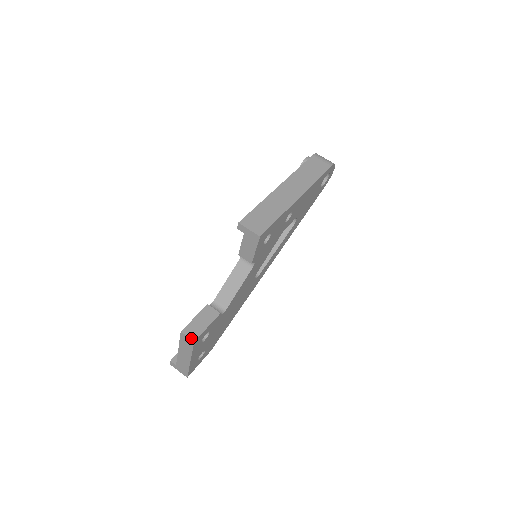
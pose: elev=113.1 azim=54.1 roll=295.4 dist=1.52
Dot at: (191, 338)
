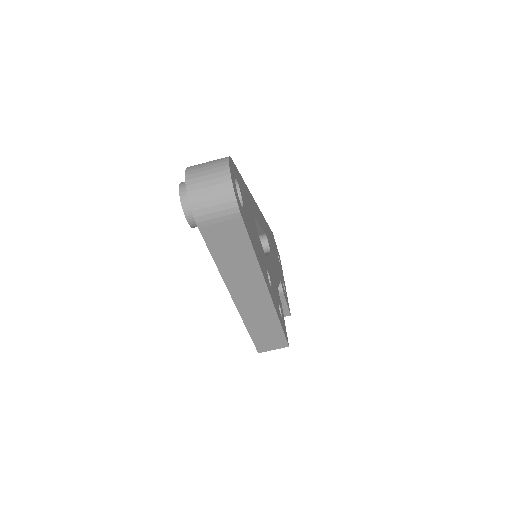
Dot at: occluded
